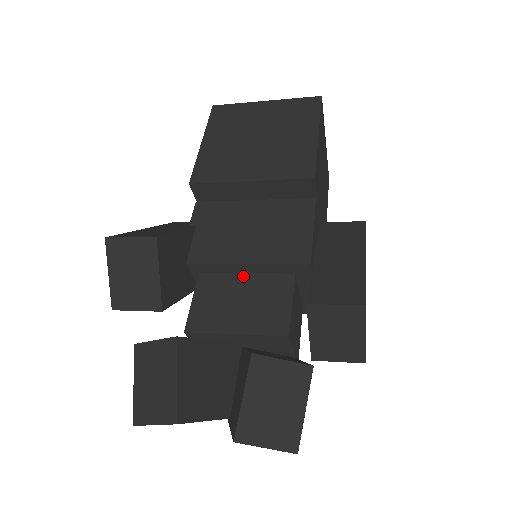
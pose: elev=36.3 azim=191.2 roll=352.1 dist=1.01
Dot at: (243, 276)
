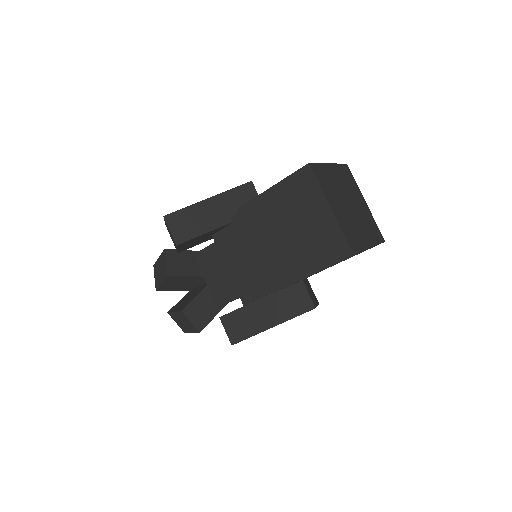
Dot at: occluded
